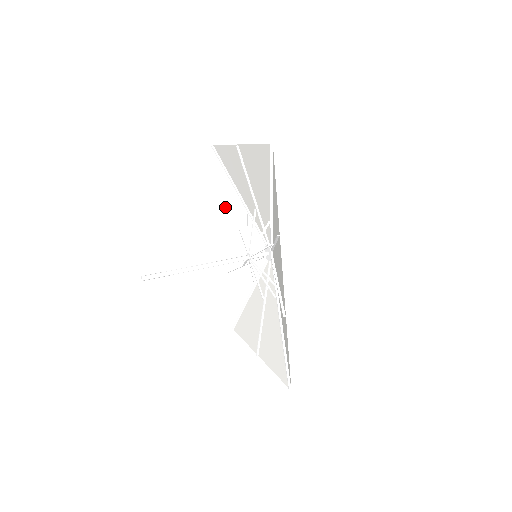
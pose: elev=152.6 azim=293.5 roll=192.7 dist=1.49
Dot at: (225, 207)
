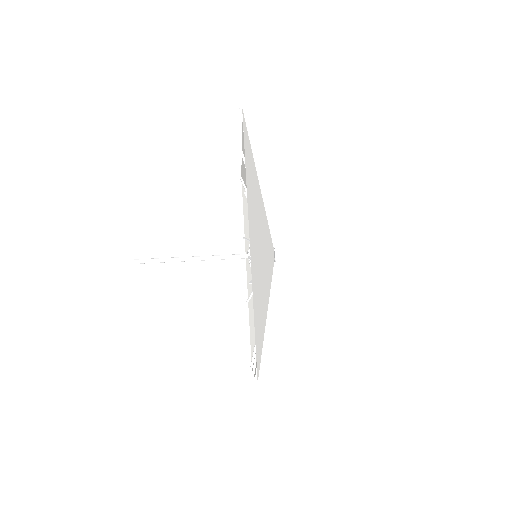
Dot at: (247, 230)
